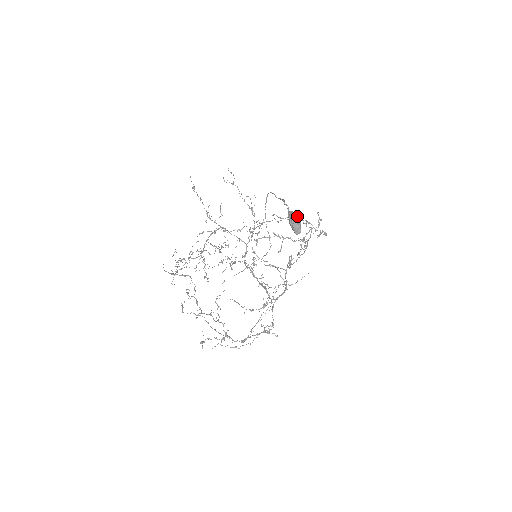
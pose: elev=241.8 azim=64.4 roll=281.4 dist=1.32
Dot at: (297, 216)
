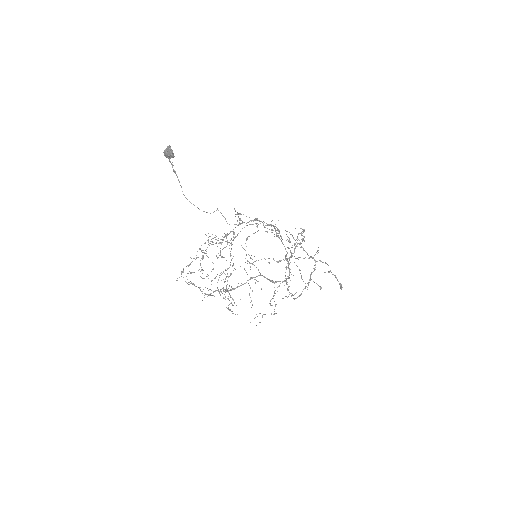
Dot at: occluded
